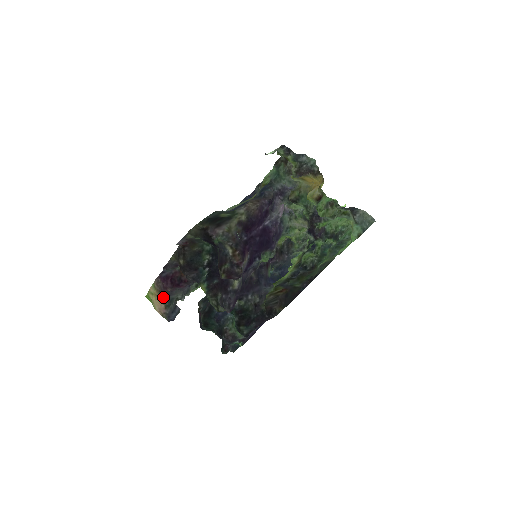
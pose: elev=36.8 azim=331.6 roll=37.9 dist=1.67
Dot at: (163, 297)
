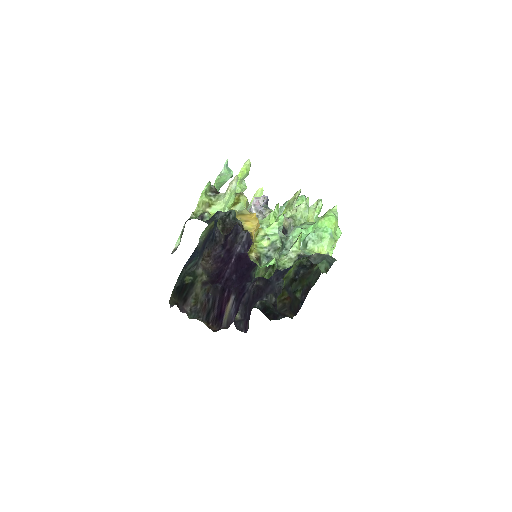
Dot at: occluded
